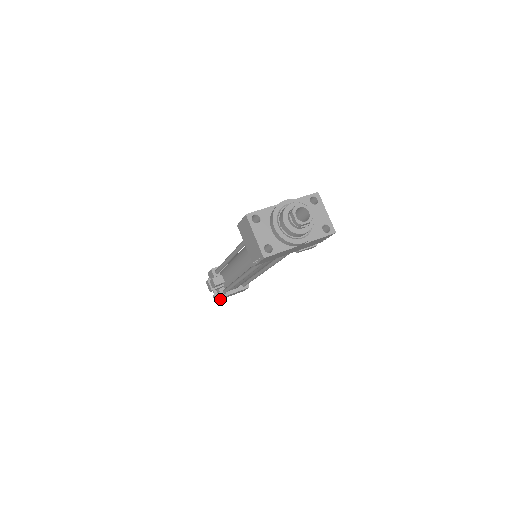
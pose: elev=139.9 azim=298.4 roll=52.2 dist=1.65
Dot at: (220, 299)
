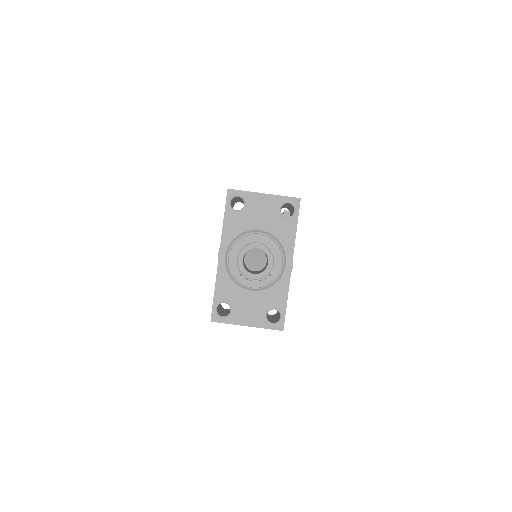
Dot at: occluded
